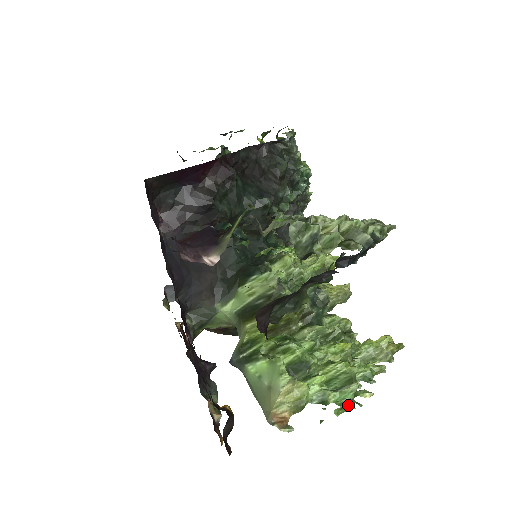
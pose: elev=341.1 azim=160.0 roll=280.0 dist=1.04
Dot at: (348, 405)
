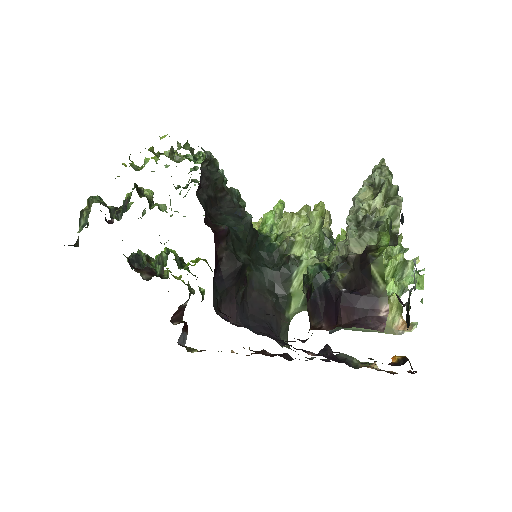
Dot at: (420, 278)
